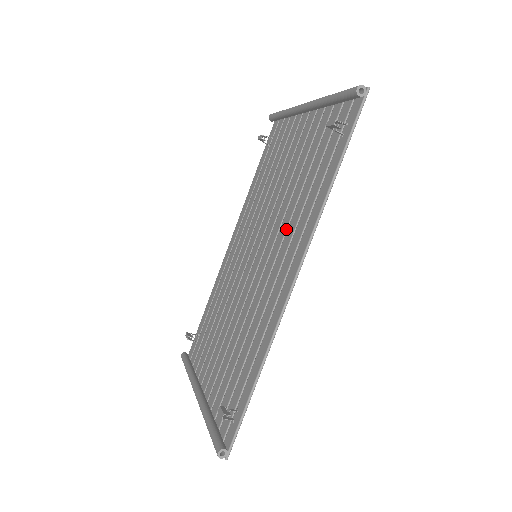
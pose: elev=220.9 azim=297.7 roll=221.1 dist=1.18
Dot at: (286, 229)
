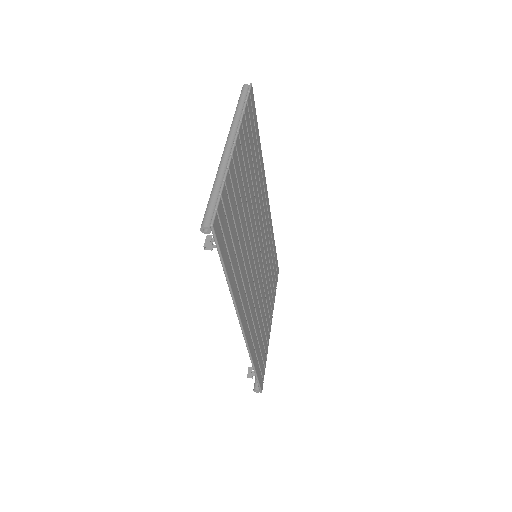
Dot at: occluded
